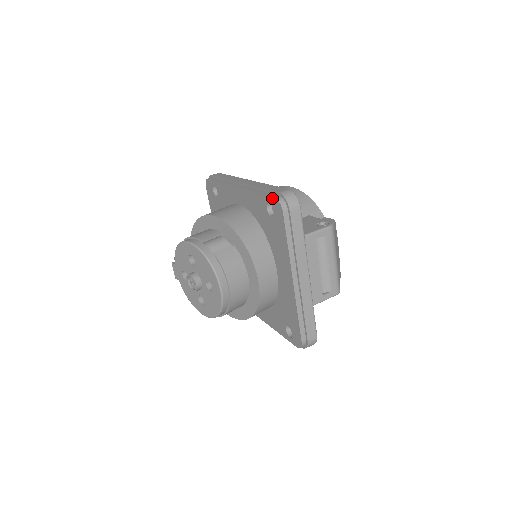
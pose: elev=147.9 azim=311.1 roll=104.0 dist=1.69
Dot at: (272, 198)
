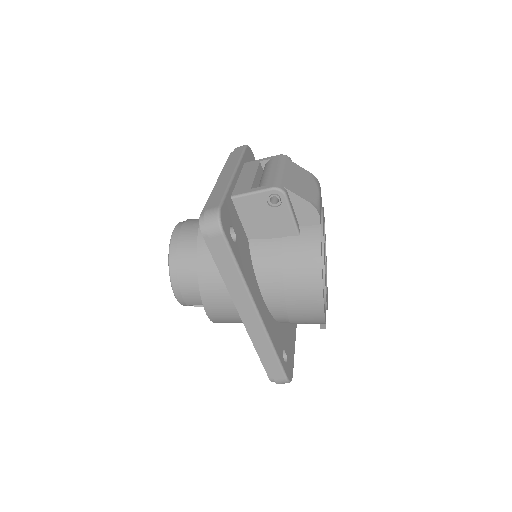
Dot at: occluded
